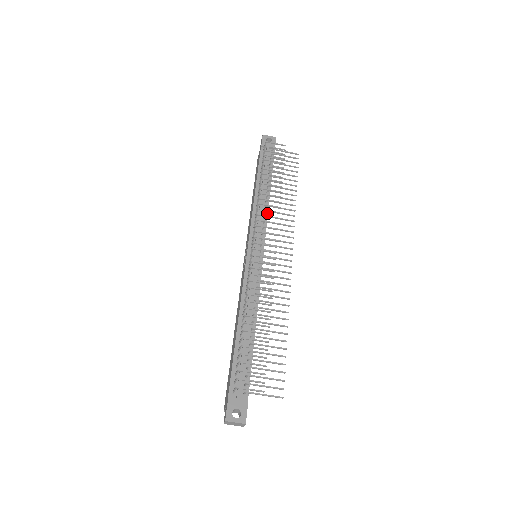
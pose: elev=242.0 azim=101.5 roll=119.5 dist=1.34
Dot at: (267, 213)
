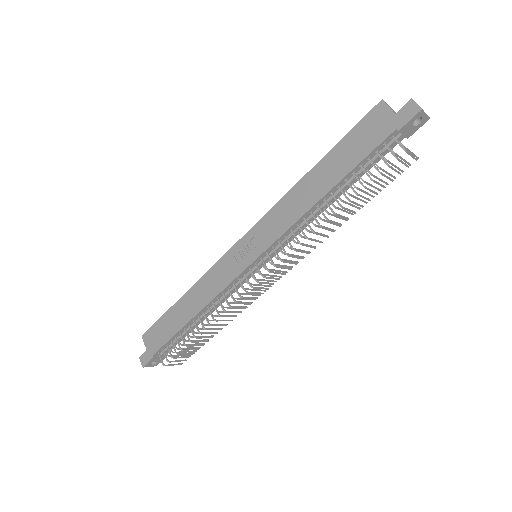
Dot at: occluded
